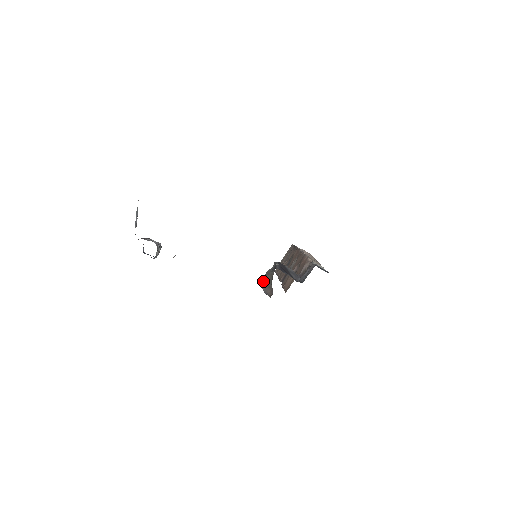
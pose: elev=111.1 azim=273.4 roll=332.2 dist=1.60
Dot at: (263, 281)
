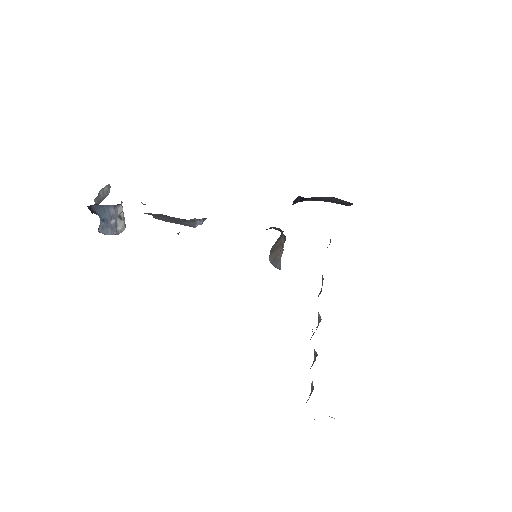
Dot at: occluded
